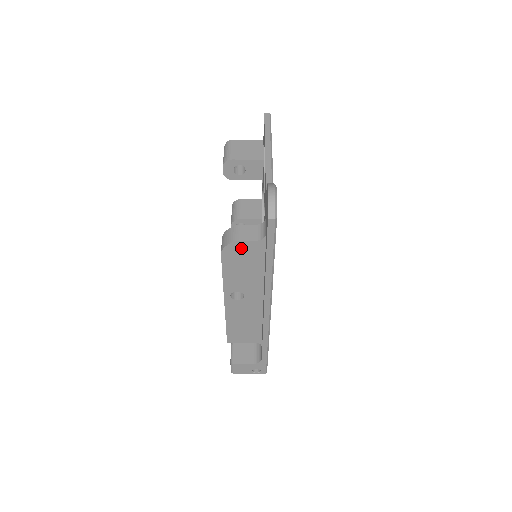
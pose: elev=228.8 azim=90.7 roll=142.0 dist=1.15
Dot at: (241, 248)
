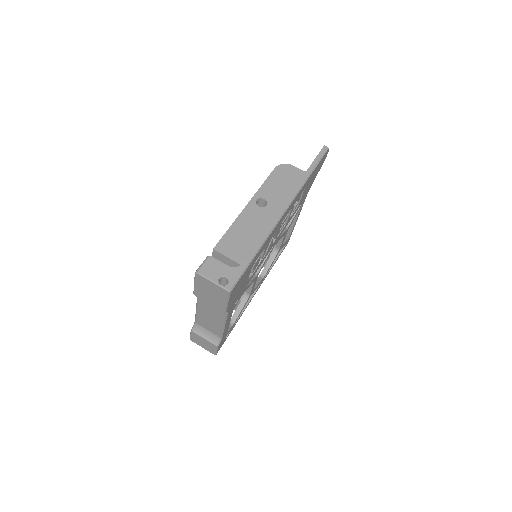
Dot at: (290, 170)
